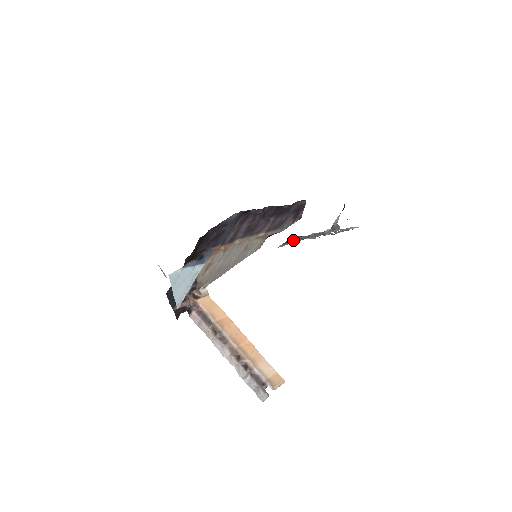
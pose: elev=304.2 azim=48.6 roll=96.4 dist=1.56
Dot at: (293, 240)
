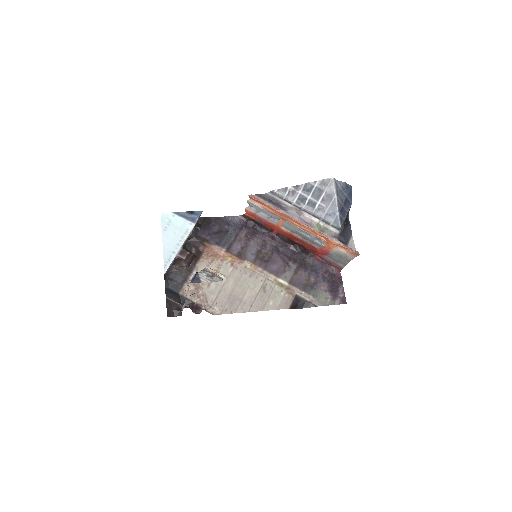
Dot at: (272, 204)
